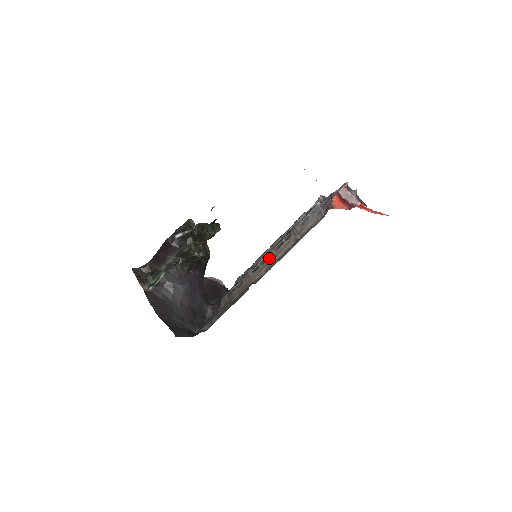
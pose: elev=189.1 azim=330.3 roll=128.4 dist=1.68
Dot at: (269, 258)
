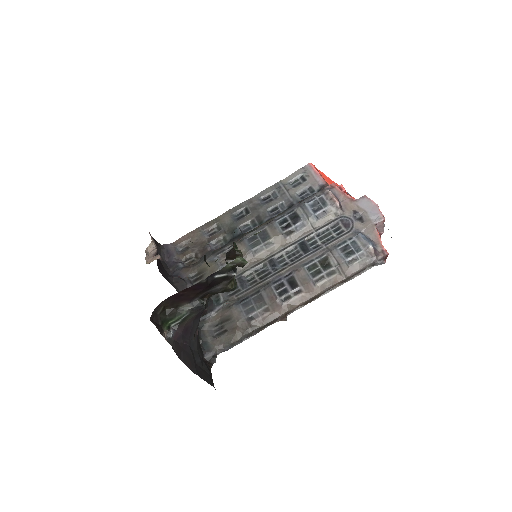
Dot at: (306, 292)
